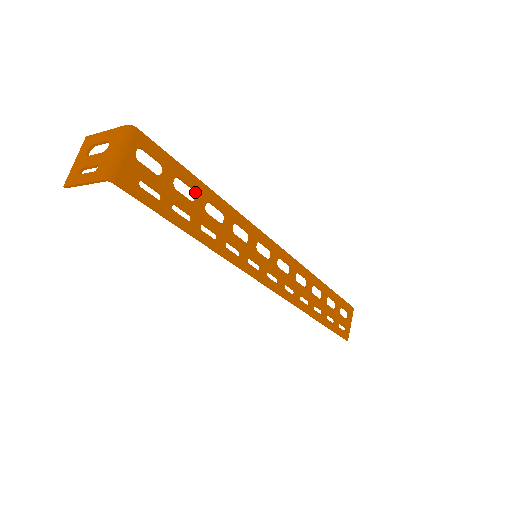
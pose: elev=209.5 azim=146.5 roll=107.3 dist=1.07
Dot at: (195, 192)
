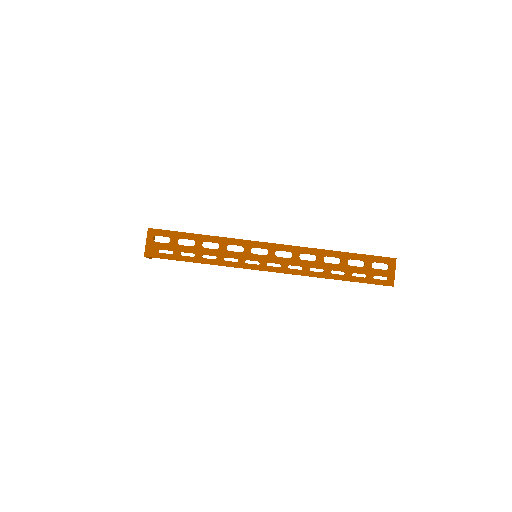
Dot at: occluded
